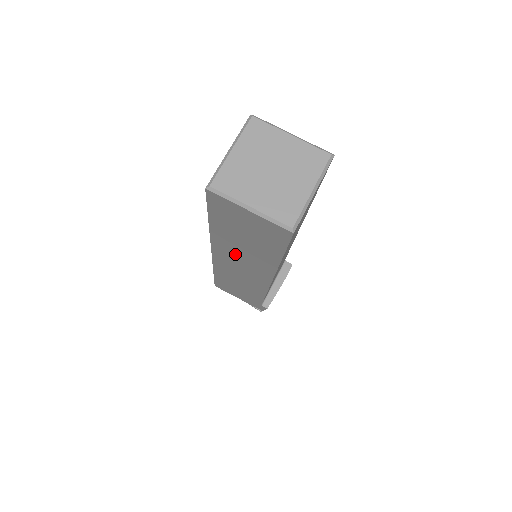
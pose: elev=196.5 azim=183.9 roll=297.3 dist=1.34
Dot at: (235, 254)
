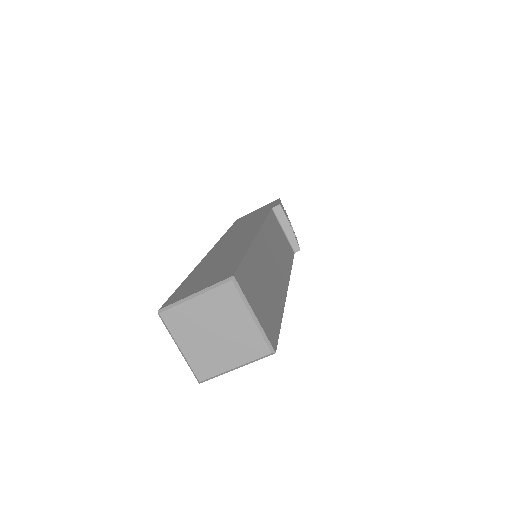
Dot at: occluded
